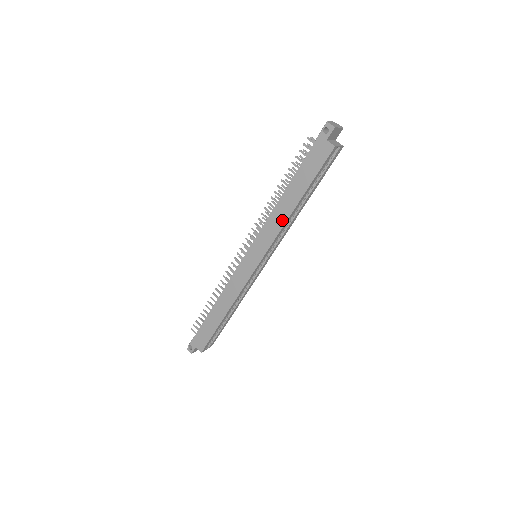
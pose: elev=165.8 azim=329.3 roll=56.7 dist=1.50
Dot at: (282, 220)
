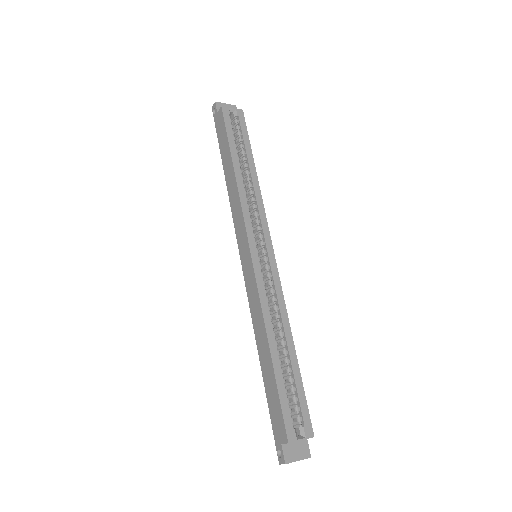
Dot at: (235, 192)
